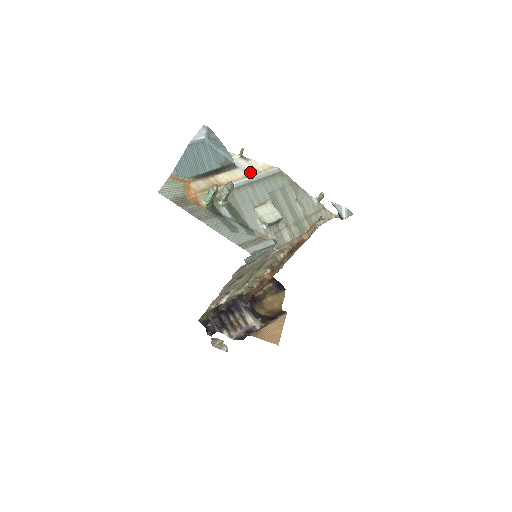
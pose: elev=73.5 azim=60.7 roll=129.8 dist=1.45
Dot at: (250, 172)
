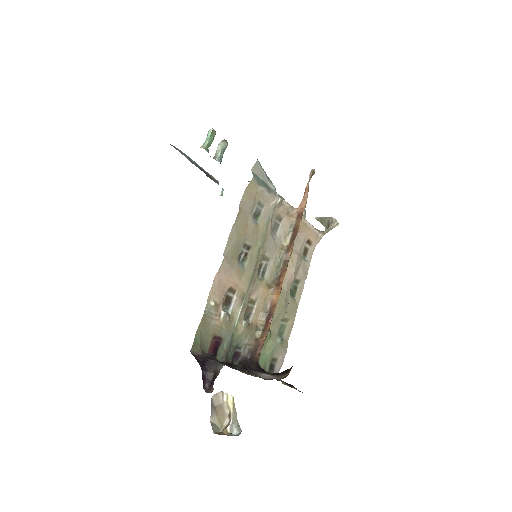
Dot at: occluded
